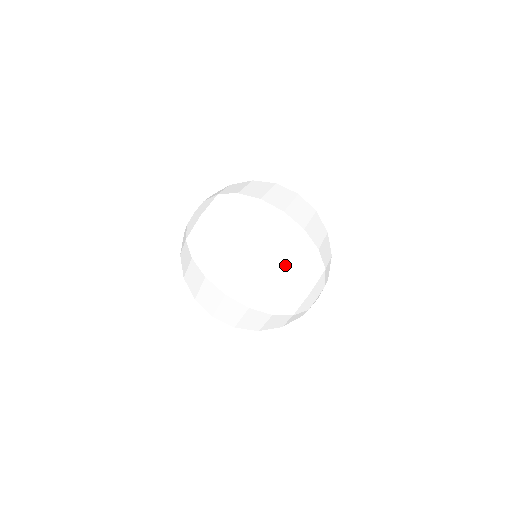
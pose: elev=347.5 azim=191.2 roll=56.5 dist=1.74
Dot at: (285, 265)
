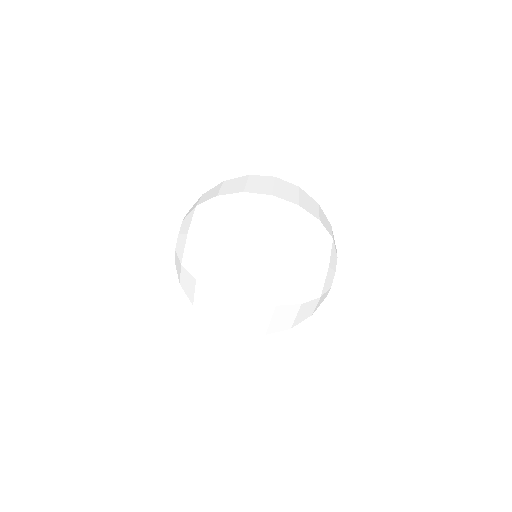
Dot at: (295, 247)
